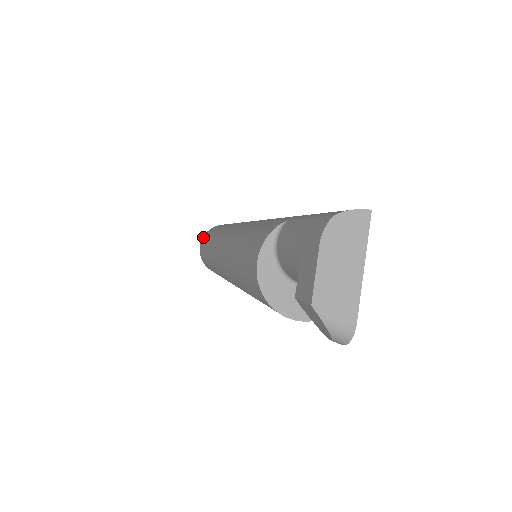
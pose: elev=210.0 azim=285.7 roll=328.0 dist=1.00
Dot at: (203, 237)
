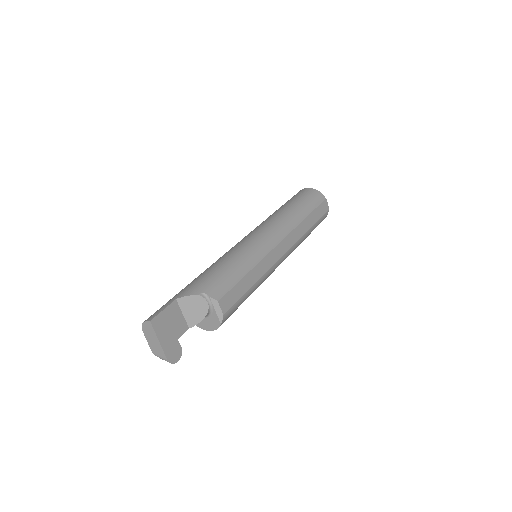
Dot at: occluded
